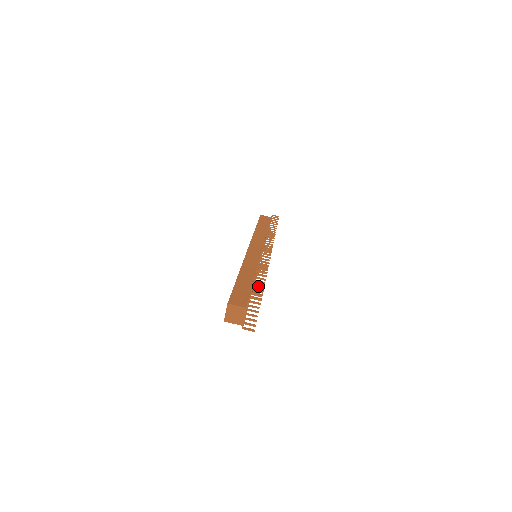
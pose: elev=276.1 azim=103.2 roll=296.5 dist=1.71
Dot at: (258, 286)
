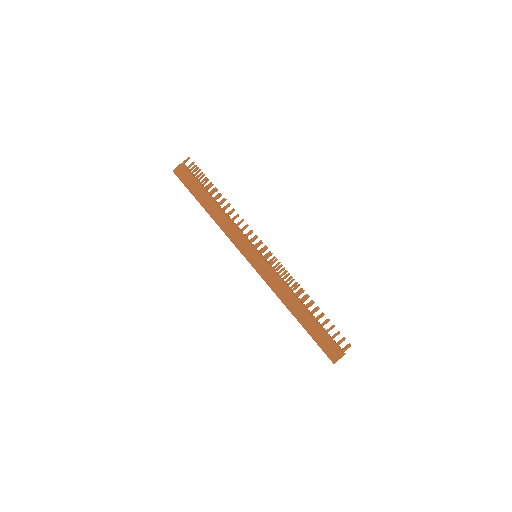
Dot at: occluded
